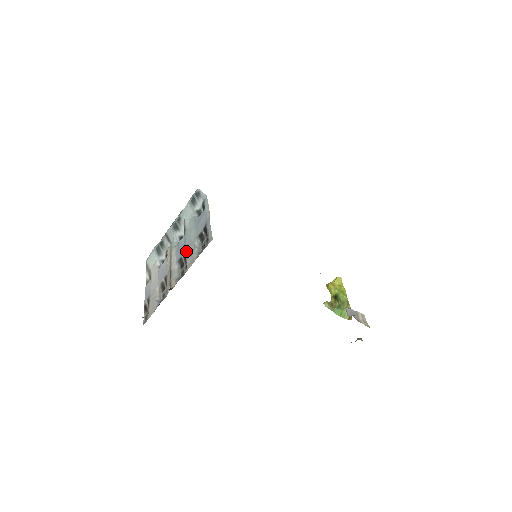
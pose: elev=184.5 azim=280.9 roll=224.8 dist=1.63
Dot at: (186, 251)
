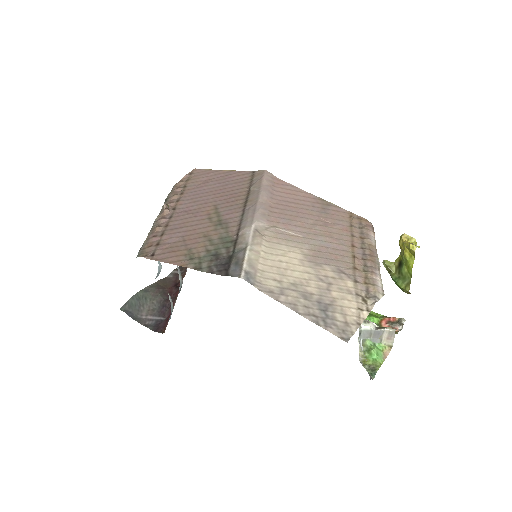
Dot at: occluded
